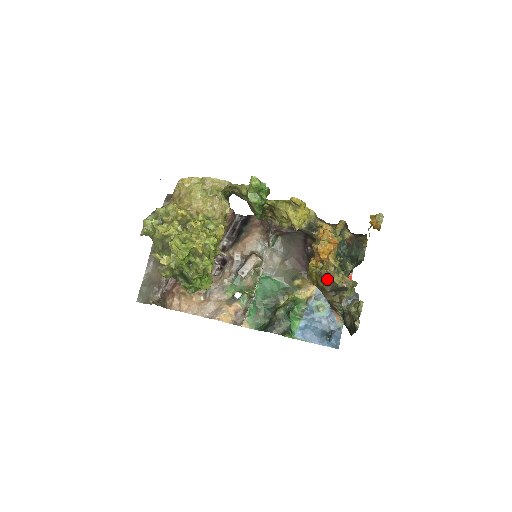
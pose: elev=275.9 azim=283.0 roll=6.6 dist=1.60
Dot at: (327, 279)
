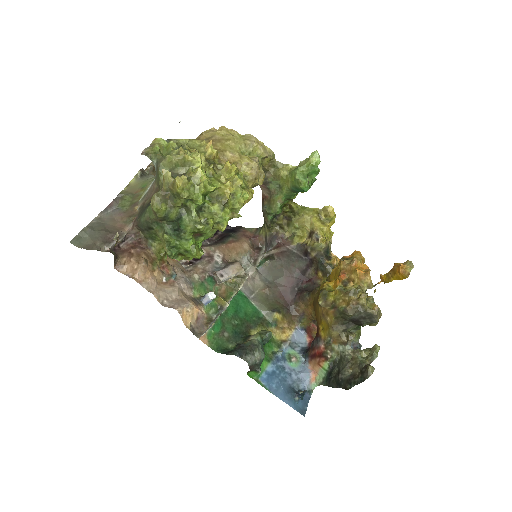
Dot at: (355, 299)
